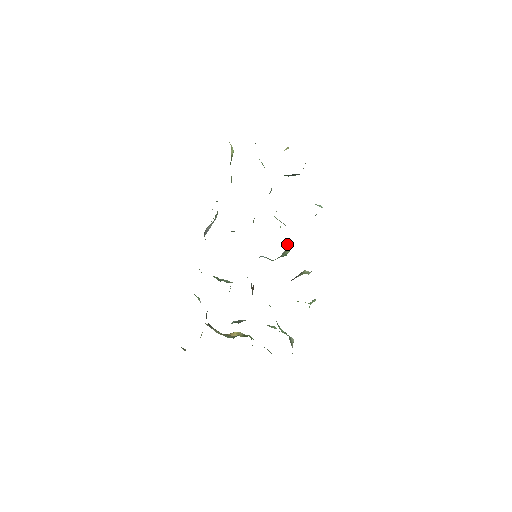
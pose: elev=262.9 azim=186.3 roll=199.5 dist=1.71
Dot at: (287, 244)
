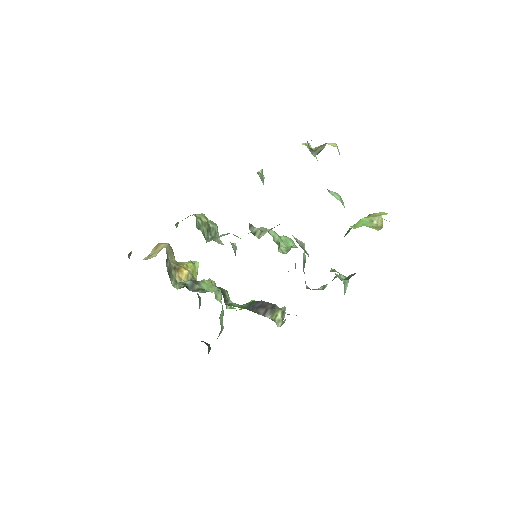
Dot at: occluded
